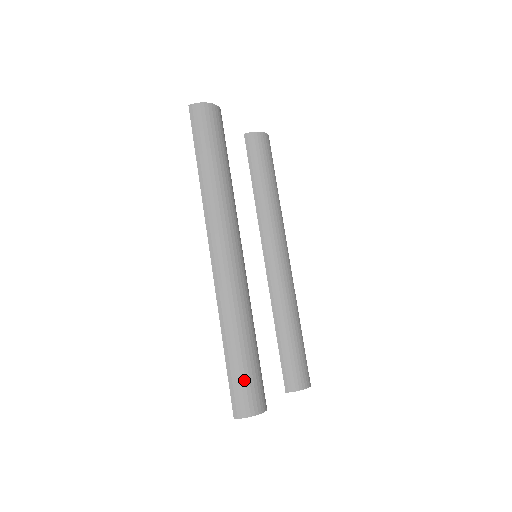
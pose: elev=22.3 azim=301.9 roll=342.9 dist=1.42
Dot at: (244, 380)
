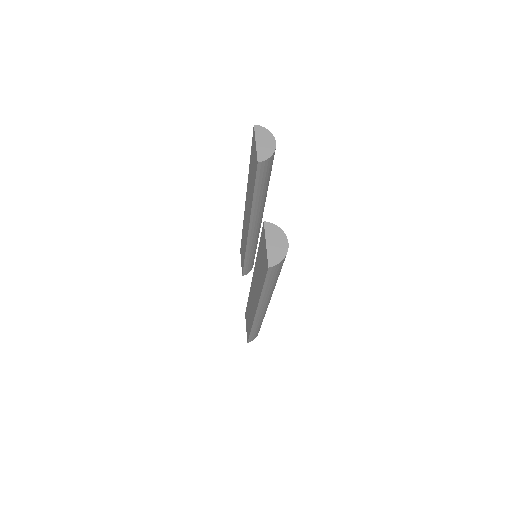
Dot at: occluded
